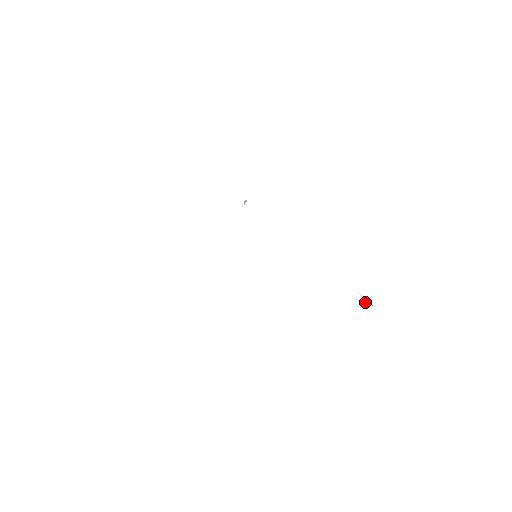
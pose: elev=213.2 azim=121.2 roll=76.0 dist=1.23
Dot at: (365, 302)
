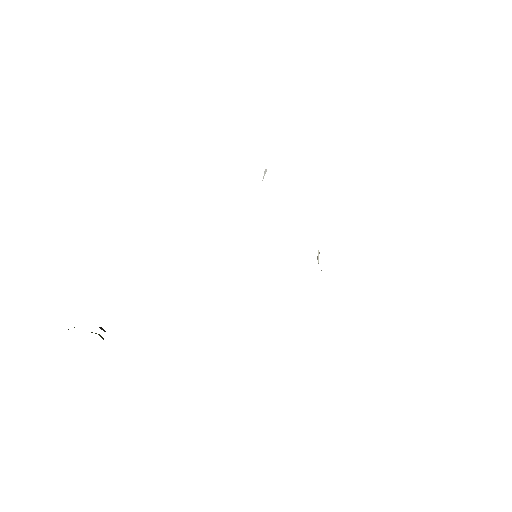
Dot at: occluded
